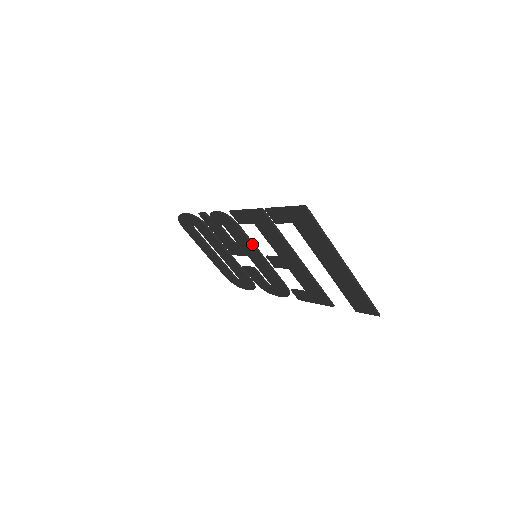
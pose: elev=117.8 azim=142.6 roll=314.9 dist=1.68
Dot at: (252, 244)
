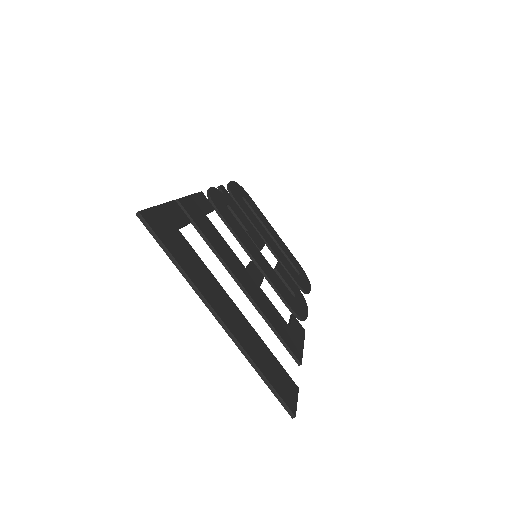
Dot at: (237, 240)
